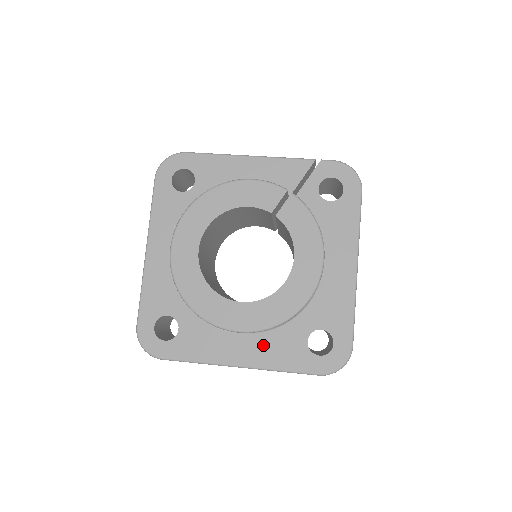
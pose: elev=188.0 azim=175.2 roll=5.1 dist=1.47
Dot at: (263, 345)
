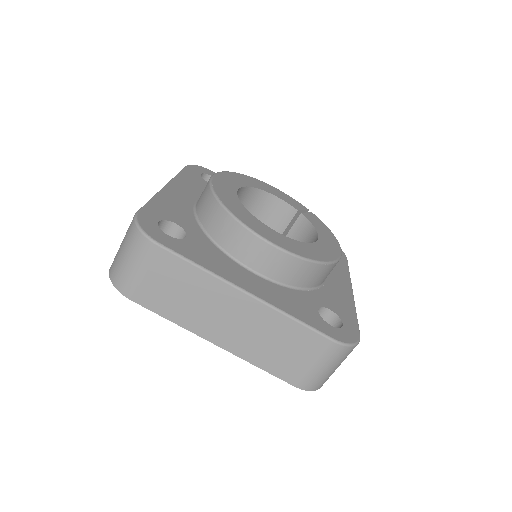
Dot at: (275, 291)
